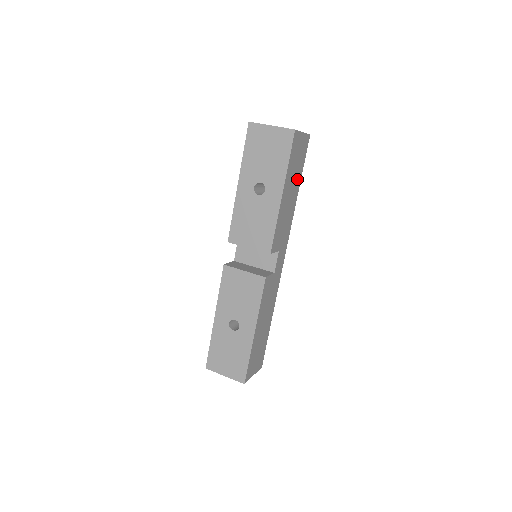
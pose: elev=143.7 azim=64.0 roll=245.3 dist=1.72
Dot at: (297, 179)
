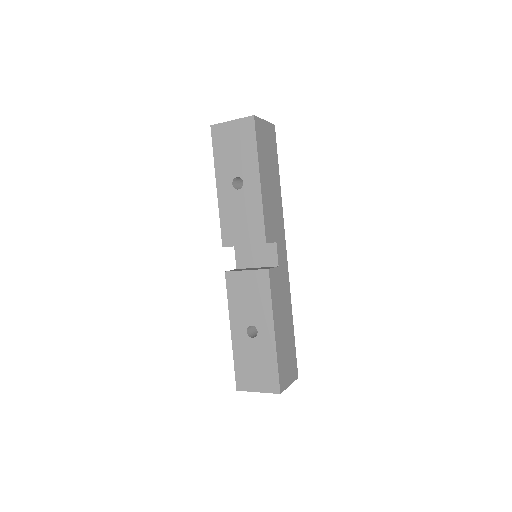
Dot at: (274, 168)
